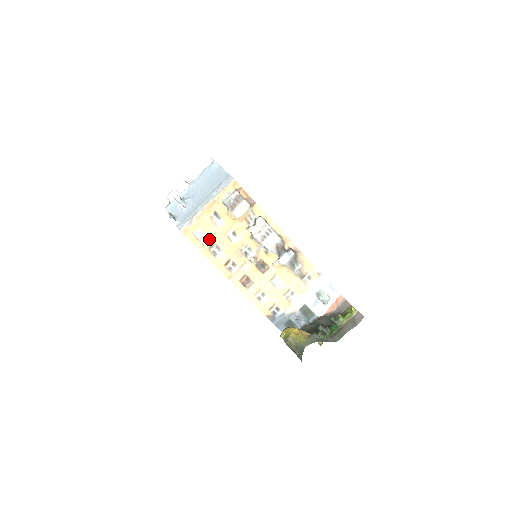
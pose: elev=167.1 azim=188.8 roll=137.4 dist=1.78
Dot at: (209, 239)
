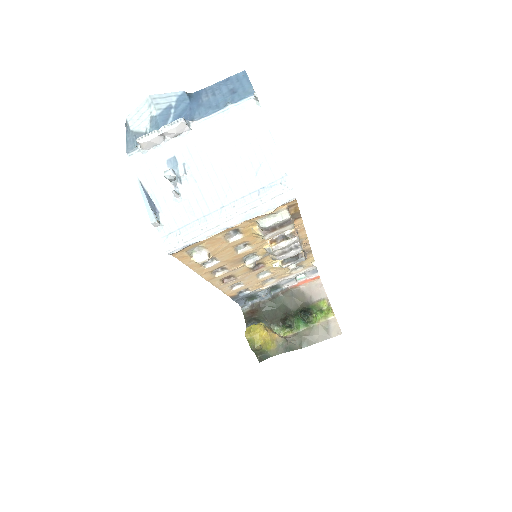
Dot at: (209, 257)
